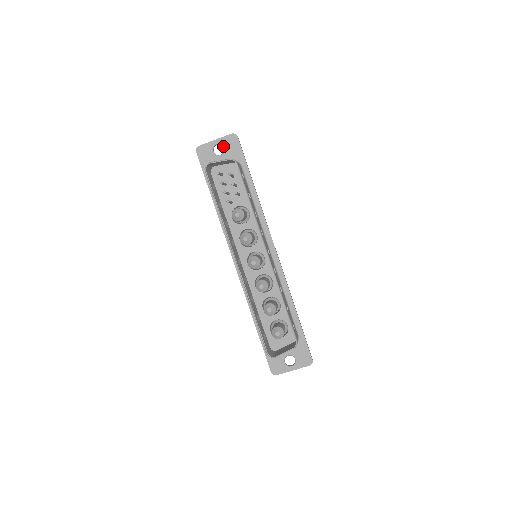
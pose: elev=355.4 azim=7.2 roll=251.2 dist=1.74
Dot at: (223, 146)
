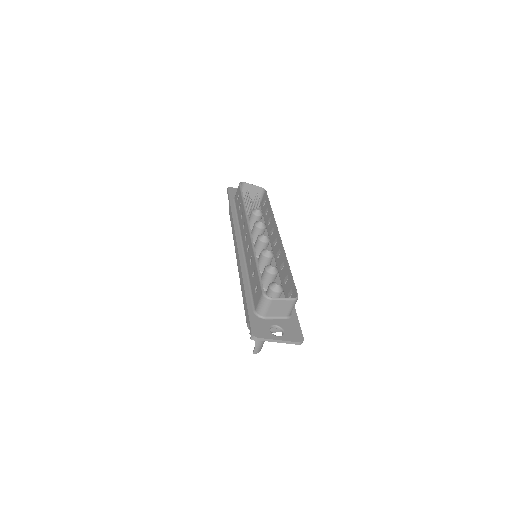
Dot at: occluded
